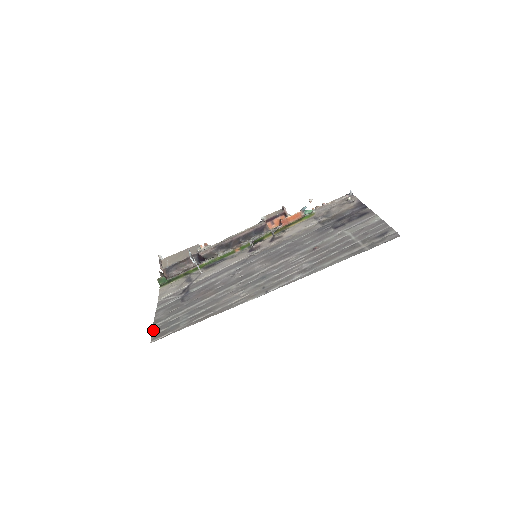
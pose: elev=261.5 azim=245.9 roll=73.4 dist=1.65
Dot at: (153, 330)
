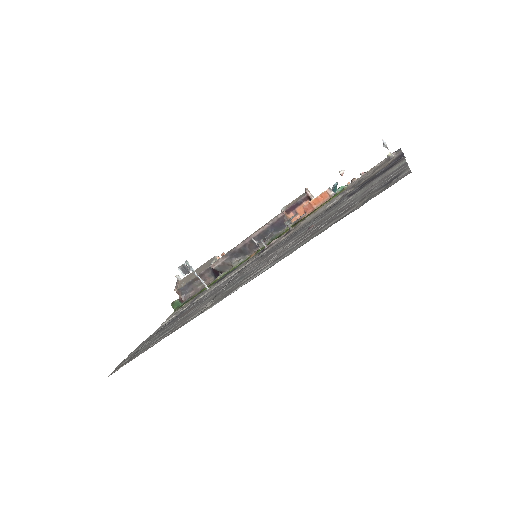
Dot at: (122, 361)
